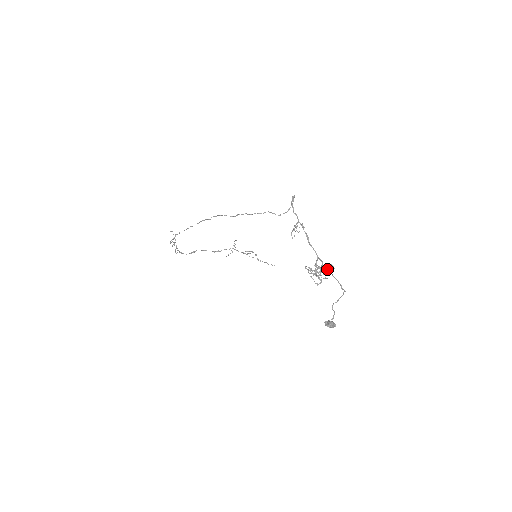
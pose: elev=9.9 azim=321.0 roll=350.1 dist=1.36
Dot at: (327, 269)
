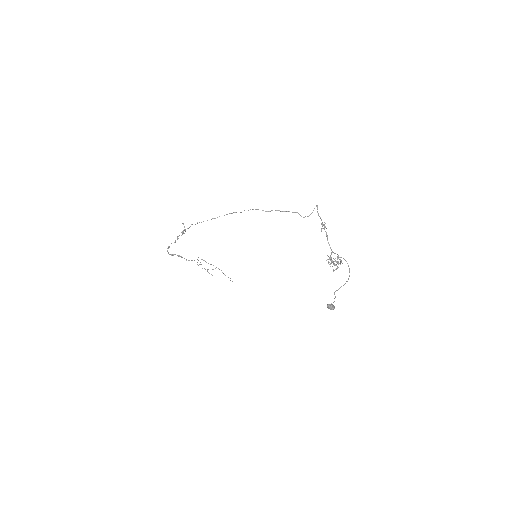
Dot at: occluded
